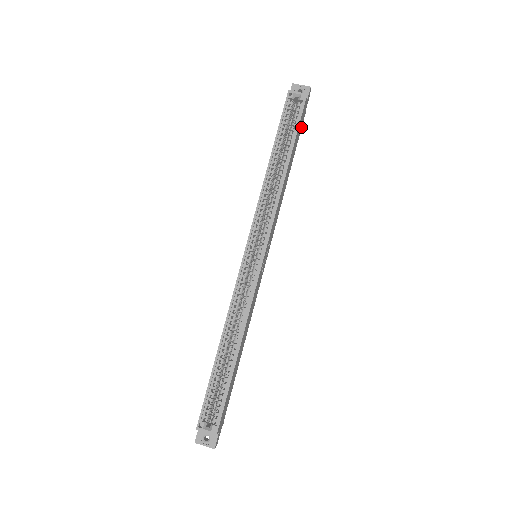
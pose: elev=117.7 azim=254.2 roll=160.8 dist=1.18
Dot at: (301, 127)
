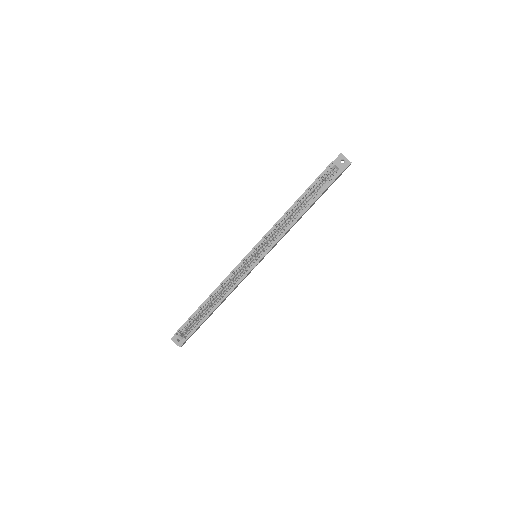
Dot at: occluded
